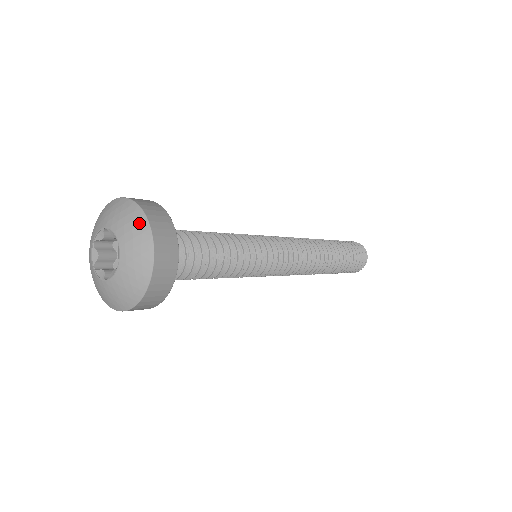
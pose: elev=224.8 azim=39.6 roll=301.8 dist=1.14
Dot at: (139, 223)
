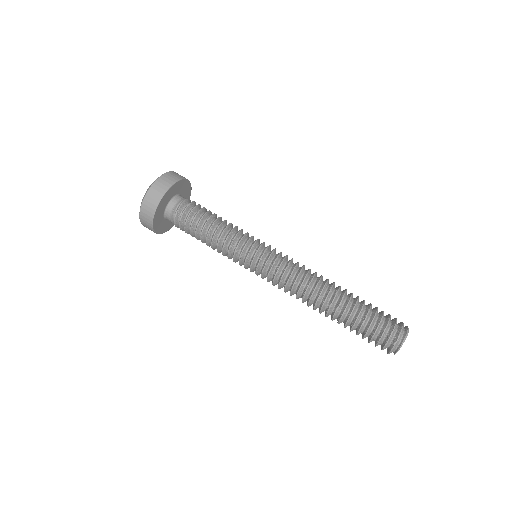
Dot at: occluded
